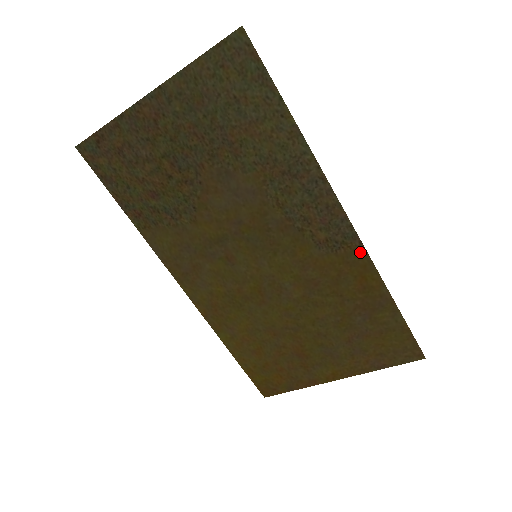
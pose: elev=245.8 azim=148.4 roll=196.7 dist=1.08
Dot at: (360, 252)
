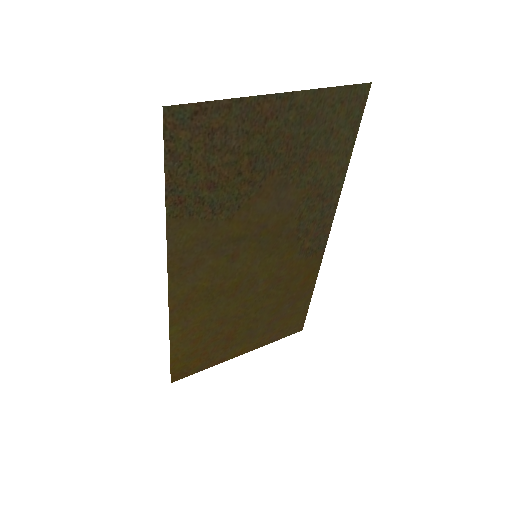
Dot at: (319, 259)
